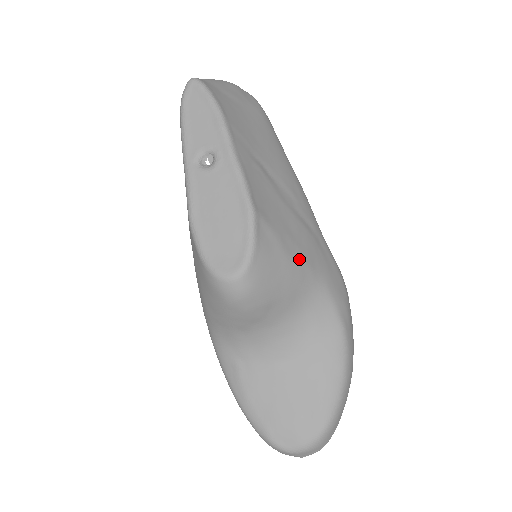
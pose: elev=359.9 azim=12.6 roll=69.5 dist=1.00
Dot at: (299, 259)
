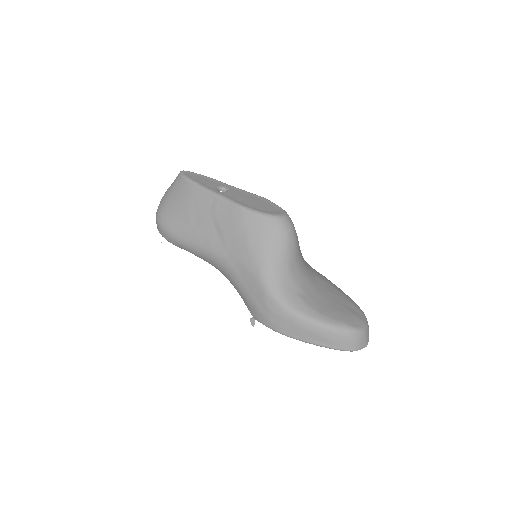
Dot at: occluded
